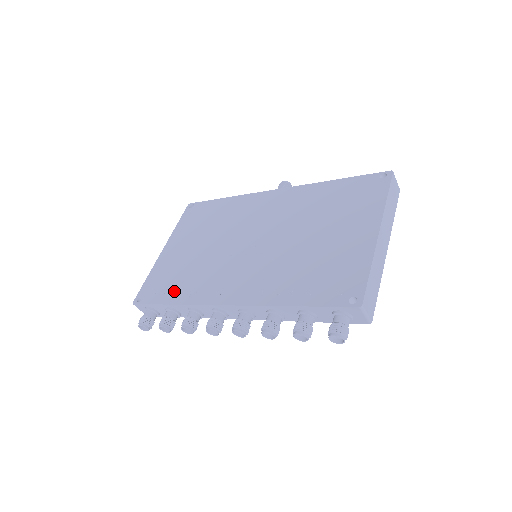
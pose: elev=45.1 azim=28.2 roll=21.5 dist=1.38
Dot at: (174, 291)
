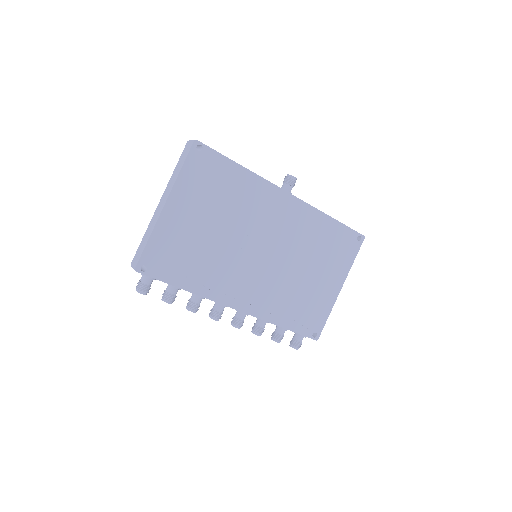
Dot at: (186, 275)
